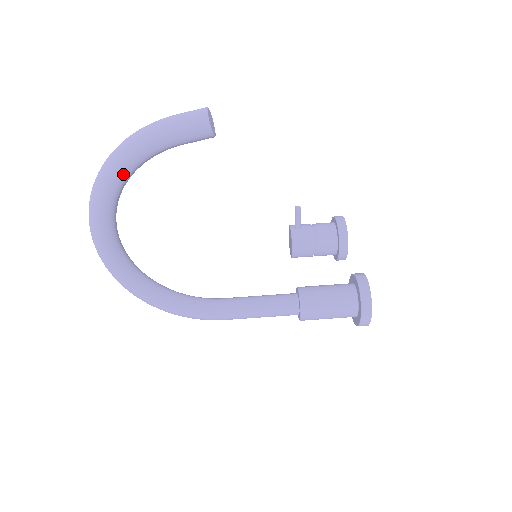
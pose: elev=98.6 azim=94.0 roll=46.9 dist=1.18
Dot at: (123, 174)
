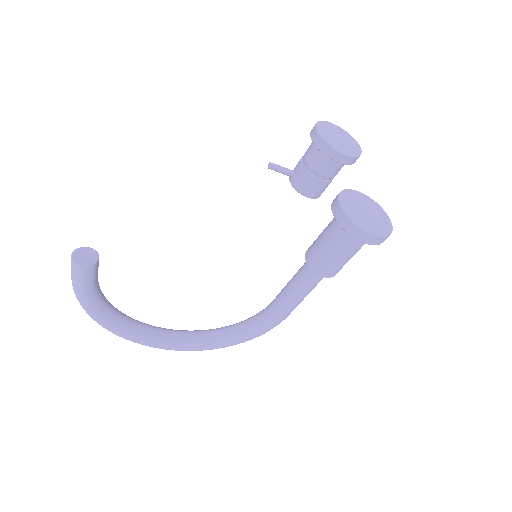
Dot at: (103, 318)
